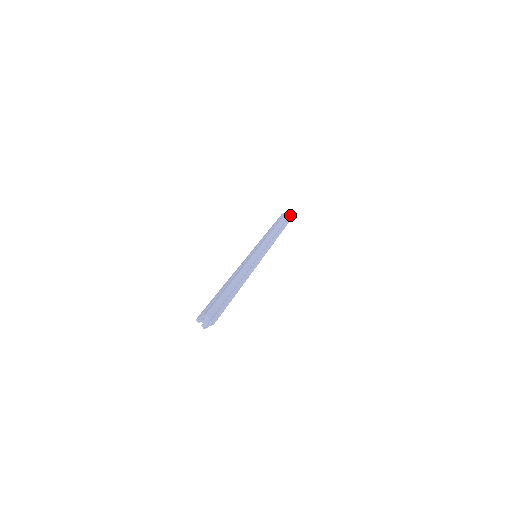
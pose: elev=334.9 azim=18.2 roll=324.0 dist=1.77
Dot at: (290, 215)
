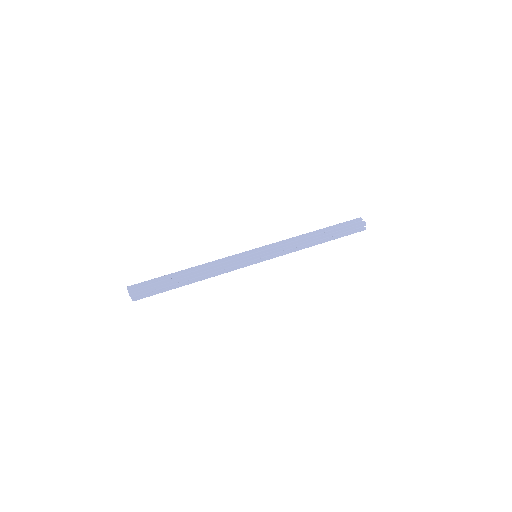
Dot at: (363, 227)
